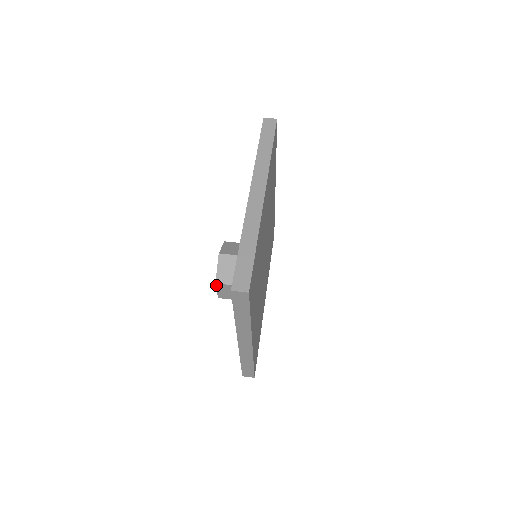
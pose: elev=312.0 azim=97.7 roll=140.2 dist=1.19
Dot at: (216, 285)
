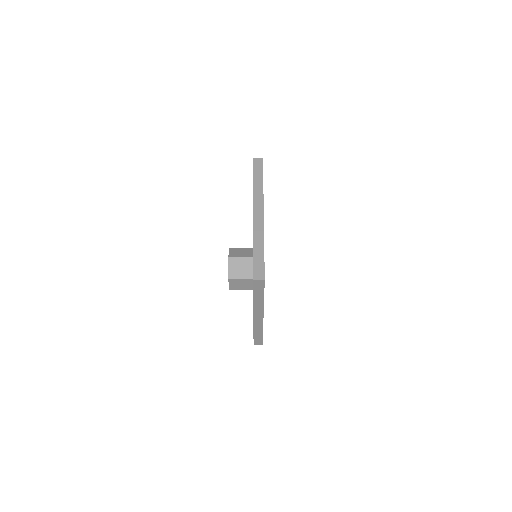
Dot at: (229, 280)
